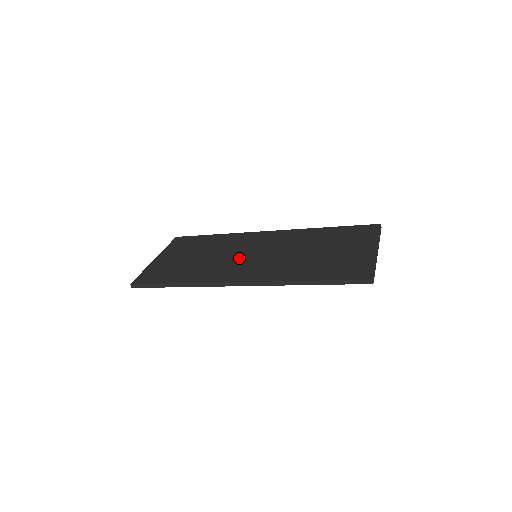
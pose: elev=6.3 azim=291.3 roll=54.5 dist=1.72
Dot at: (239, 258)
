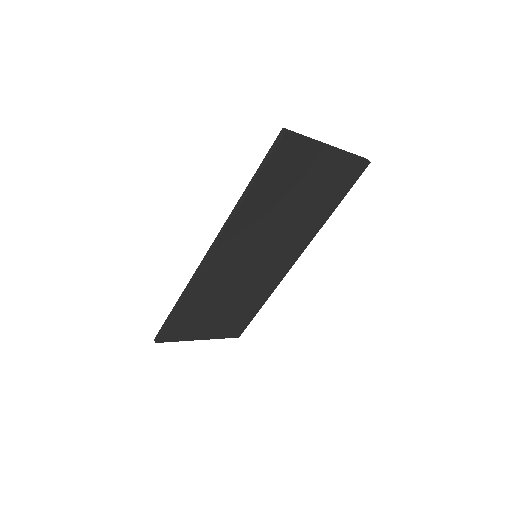
Dot at: occluded
